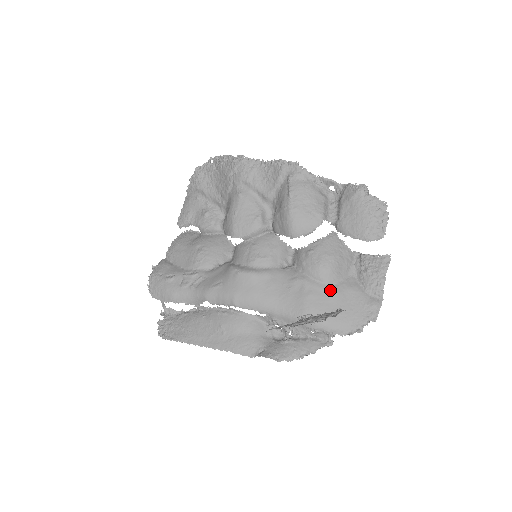
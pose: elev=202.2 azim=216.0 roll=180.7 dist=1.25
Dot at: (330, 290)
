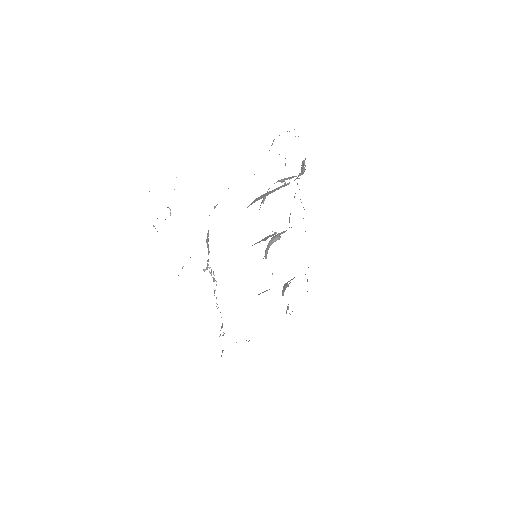
Dot at: occluded
